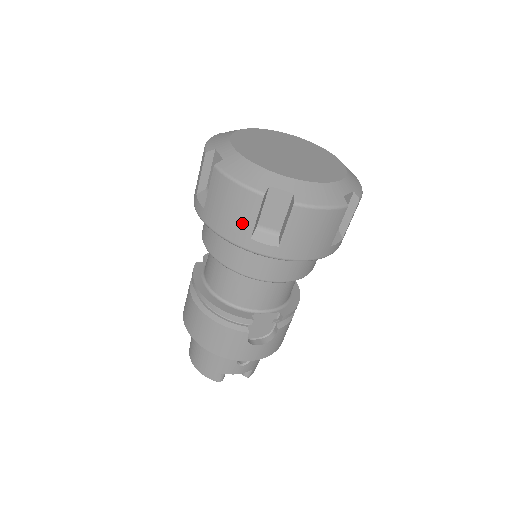
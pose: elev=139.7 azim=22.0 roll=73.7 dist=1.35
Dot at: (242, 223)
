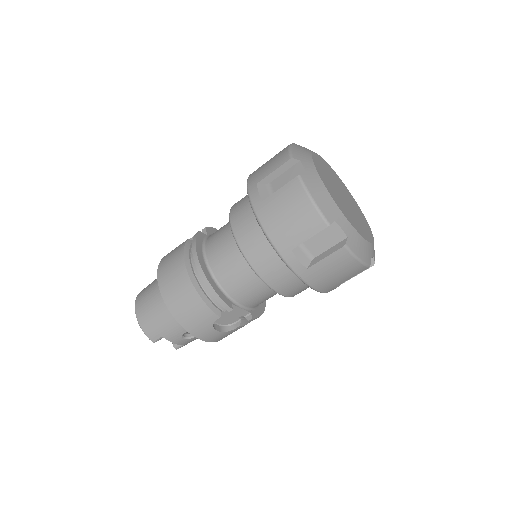
Dot at: (294, 234)
